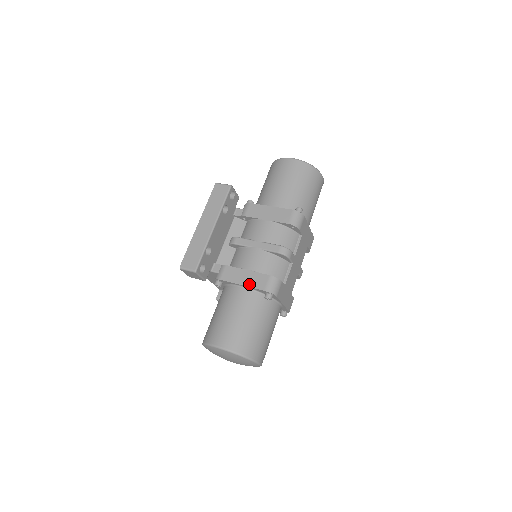
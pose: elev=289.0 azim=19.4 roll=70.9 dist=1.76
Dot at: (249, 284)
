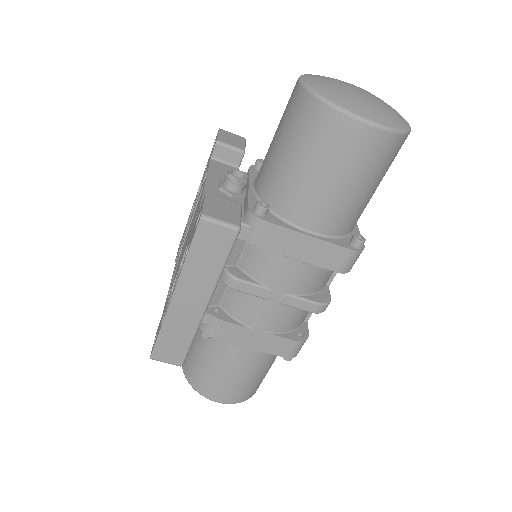
Dot at: (262, 349)
